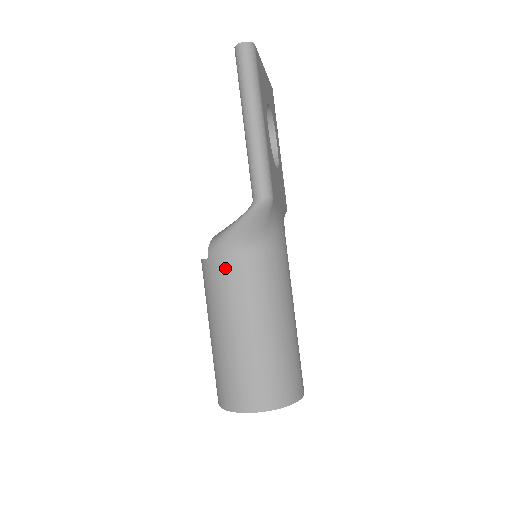
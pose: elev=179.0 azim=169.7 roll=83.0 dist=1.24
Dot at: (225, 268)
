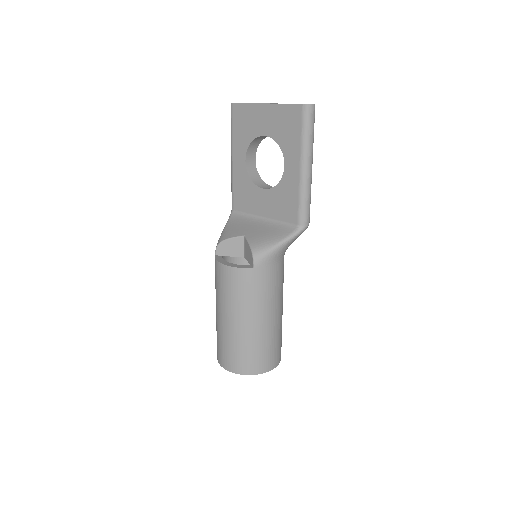
Dot at: (269, 275)
